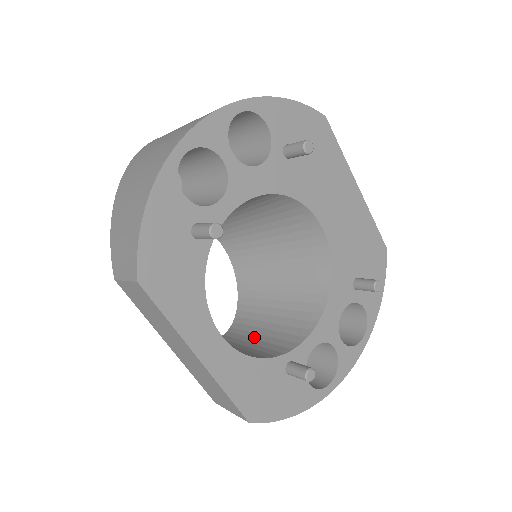
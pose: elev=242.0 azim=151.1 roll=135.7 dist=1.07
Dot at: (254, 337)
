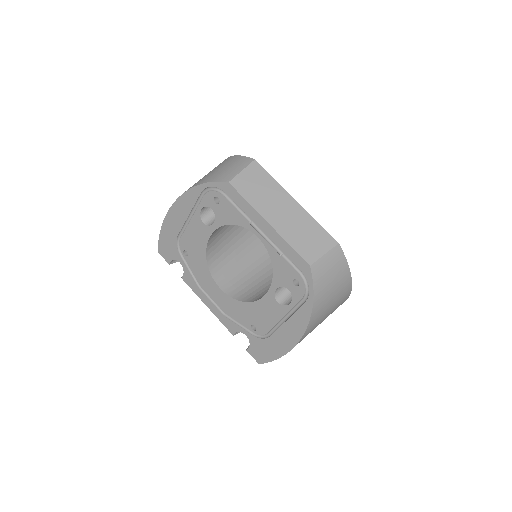
Dot at: occluded
